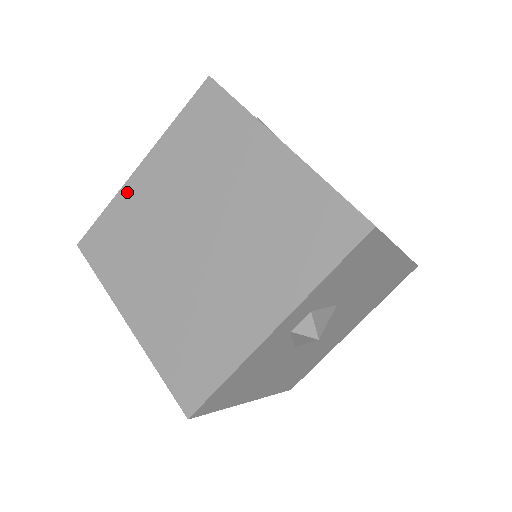
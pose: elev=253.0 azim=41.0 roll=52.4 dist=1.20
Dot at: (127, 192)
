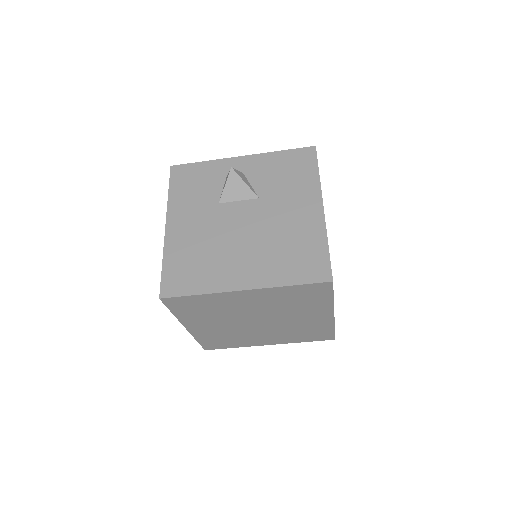
Dot at: (224, 296)
